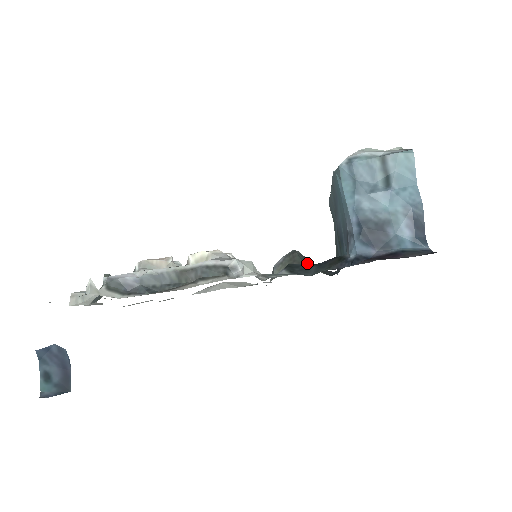
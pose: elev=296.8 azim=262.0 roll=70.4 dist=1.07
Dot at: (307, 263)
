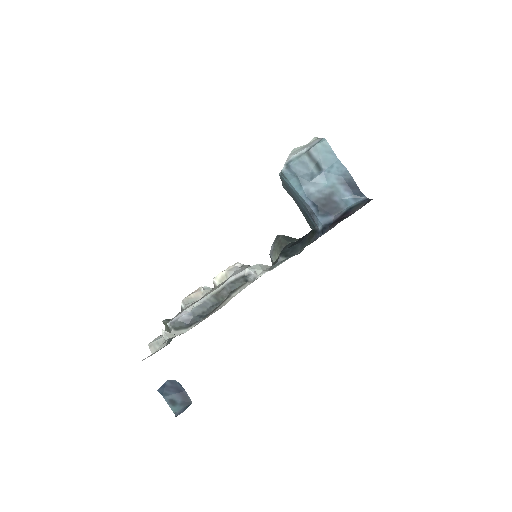
Dot at: (291, 240)
